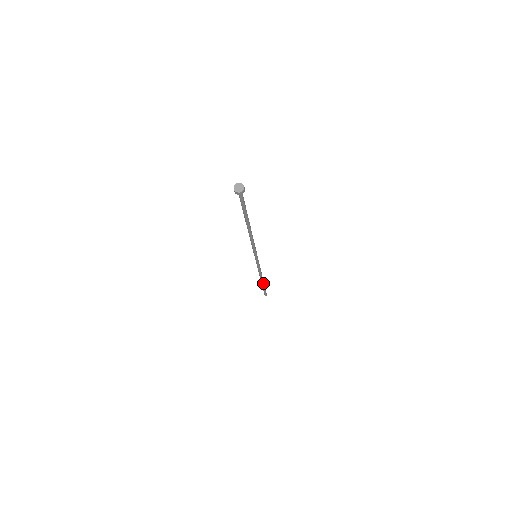
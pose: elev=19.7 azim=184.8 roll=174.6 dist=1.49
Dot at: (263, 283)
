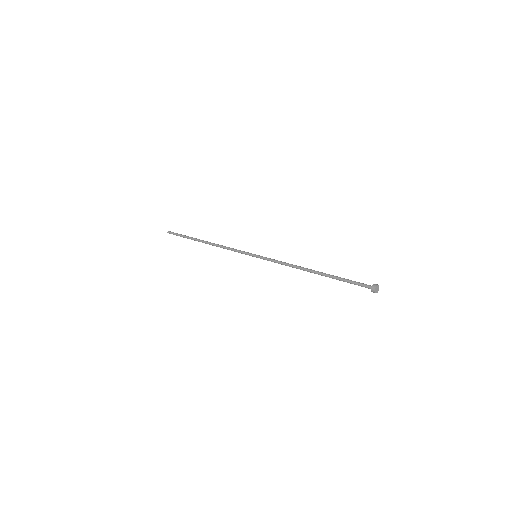
Dot at: (199, 240)
